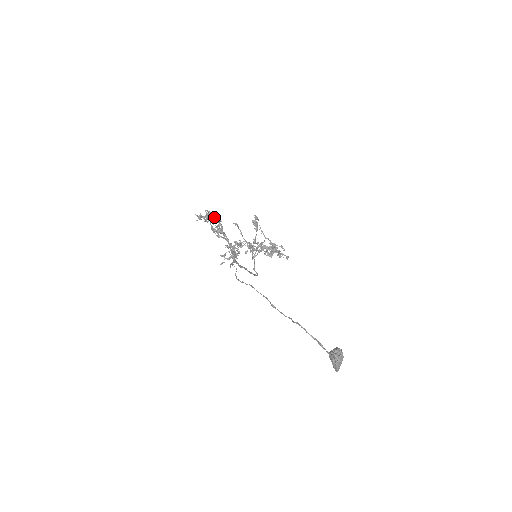
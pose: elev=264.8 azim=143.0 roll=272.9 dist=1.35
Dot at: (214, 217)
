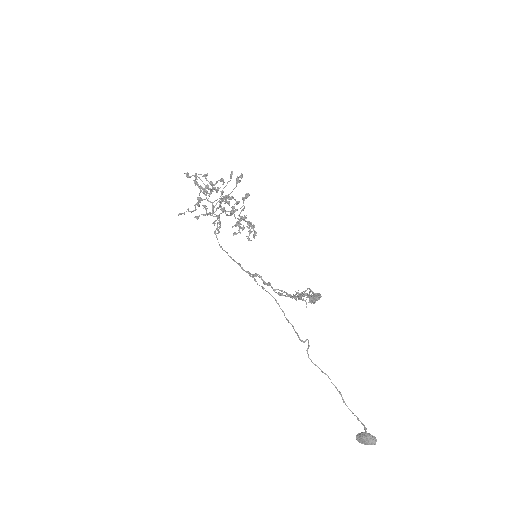
Dot at: (316, 295)
